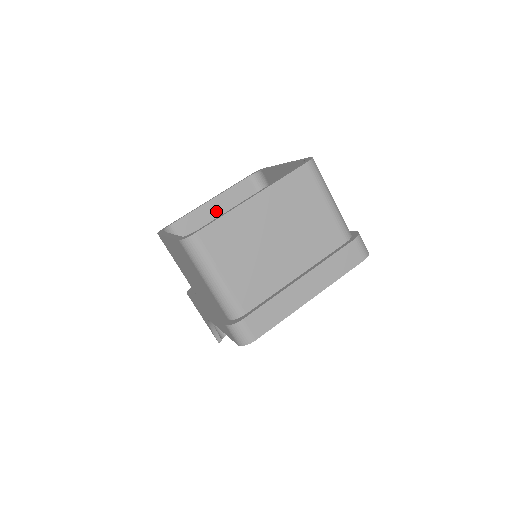
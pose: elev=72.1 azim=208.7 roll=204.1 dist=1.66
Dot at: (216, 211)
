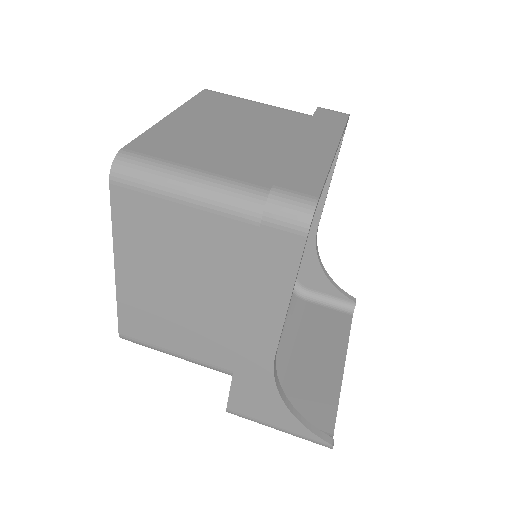
Dot at: occluded
